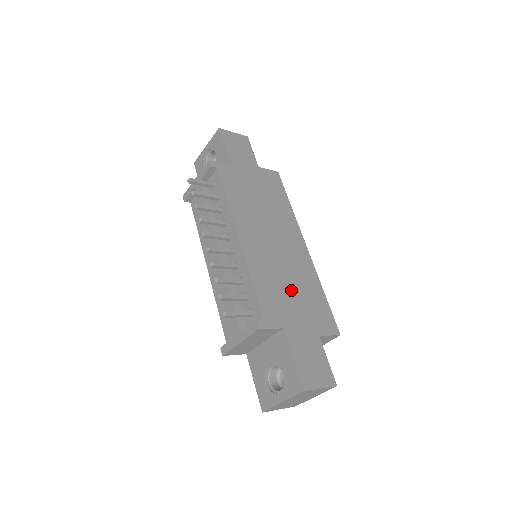
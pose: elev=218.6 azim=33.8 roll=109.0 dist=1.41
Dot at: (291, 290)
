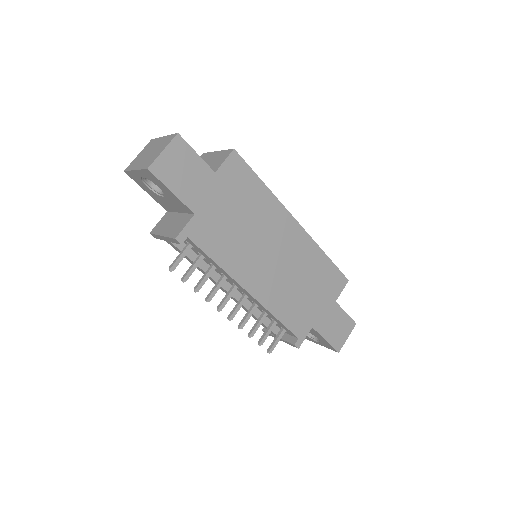
Dot at: (305, 289)
